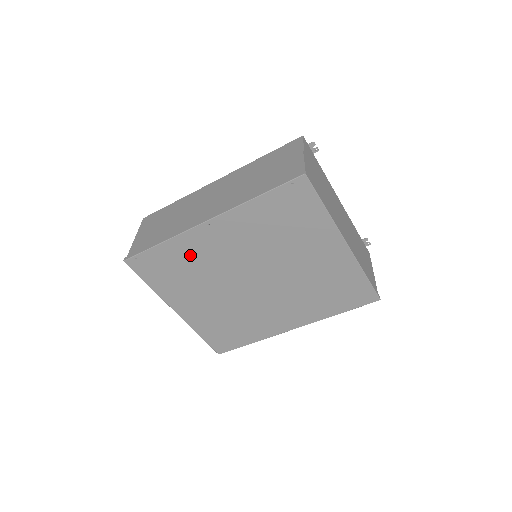
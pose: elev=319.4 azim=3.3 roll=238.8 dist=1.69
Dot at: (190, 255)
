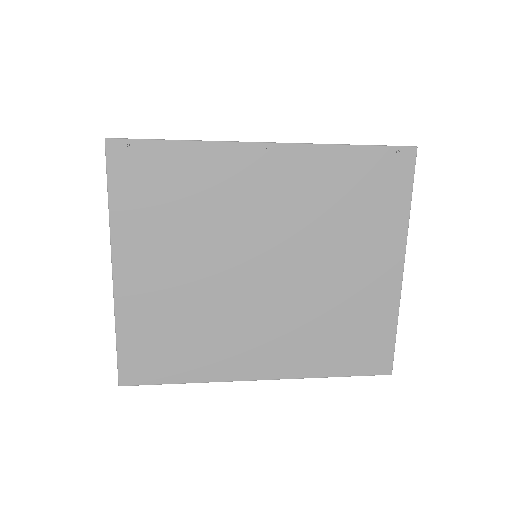
Dot at: (210, 182)
